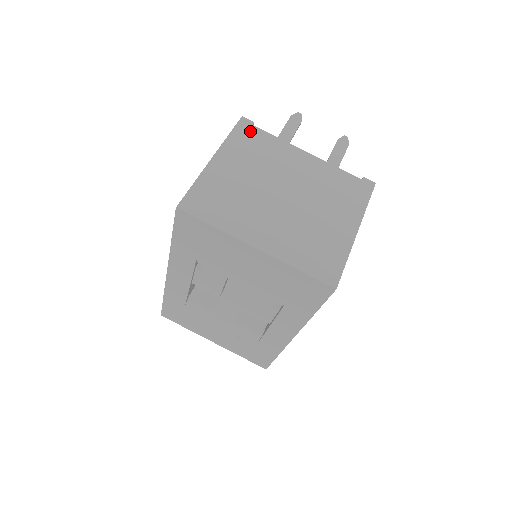
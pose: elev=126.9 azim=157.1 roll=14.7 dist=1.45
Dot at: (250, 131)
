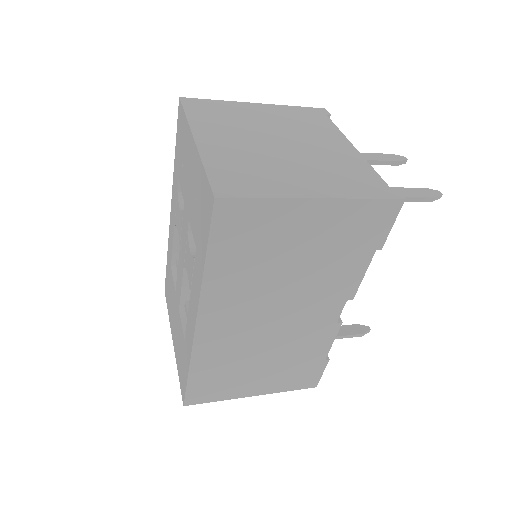
Dot at: (317, 114)
